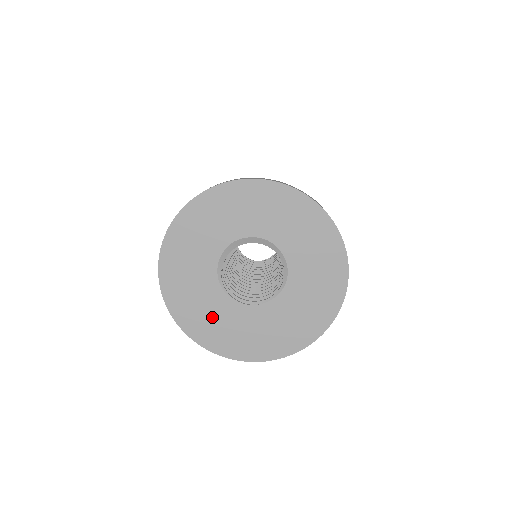
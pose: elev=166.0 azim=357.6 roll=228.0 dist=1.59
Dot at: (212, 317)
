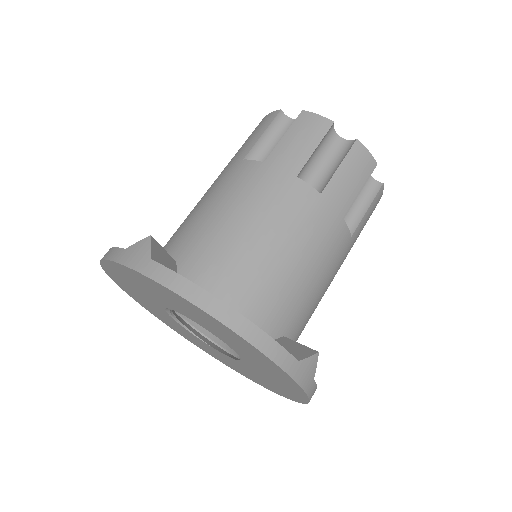
Dot at: (155, 310)
